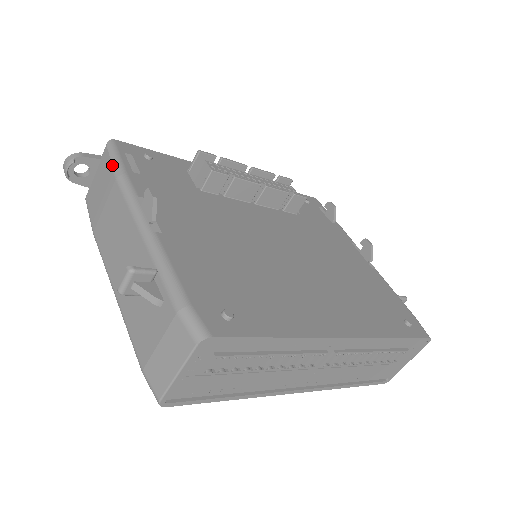
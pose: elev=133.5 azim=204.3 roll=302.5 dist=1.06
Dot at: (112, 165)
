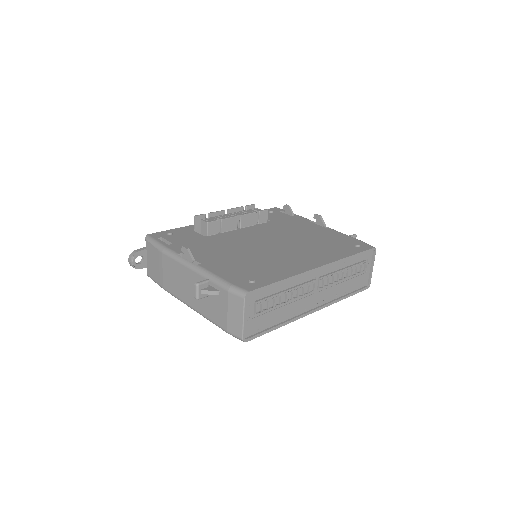
Dot at: (156, 247)
